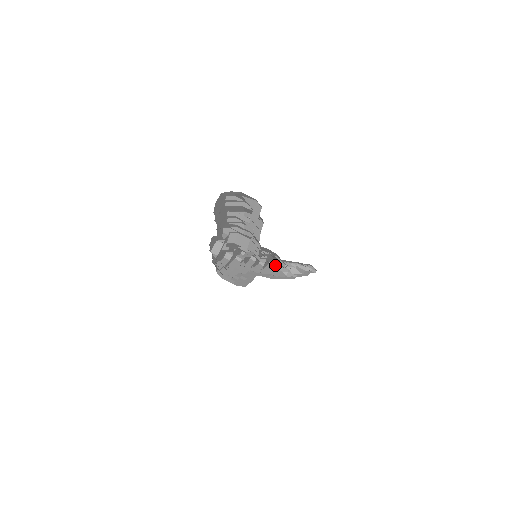
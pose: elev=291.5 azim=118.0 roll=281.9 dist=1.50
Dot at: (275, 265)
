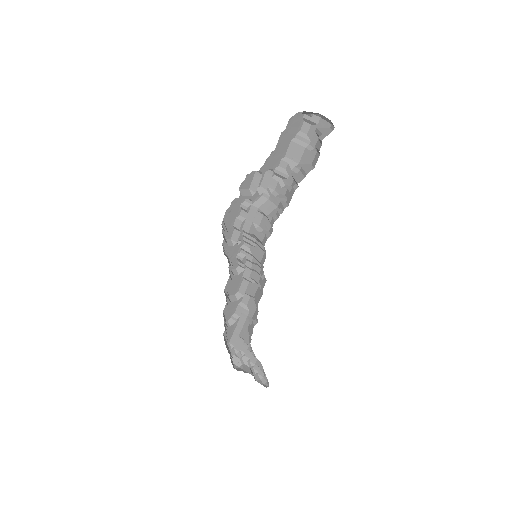
Dot at: (232, 350)
